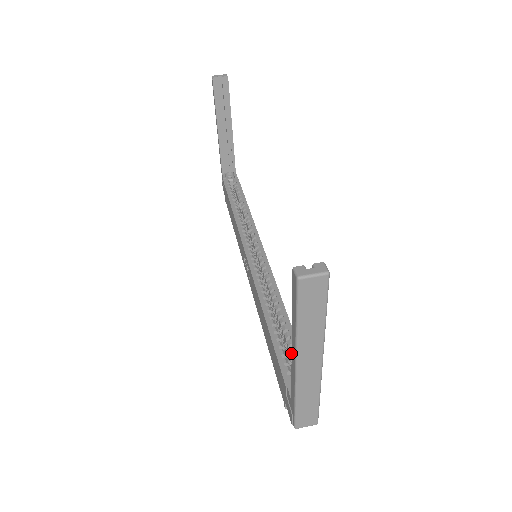
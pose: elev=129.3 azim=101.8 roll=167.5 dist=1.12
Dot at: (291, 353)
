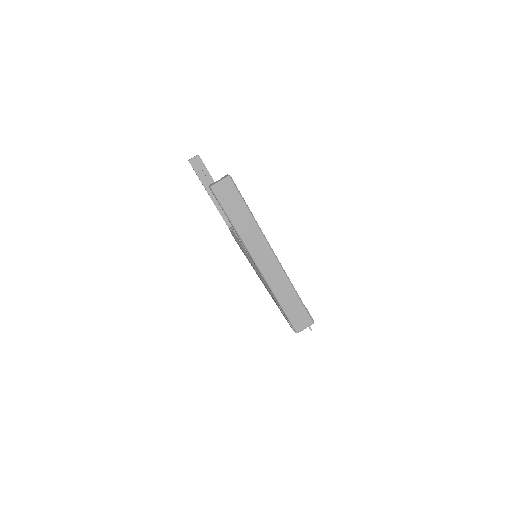
Dot at: occluded
